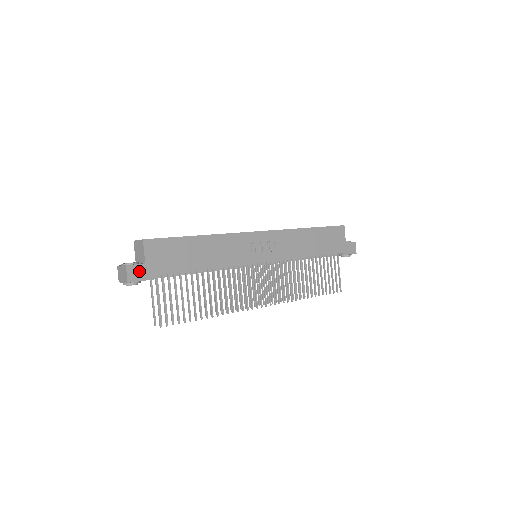
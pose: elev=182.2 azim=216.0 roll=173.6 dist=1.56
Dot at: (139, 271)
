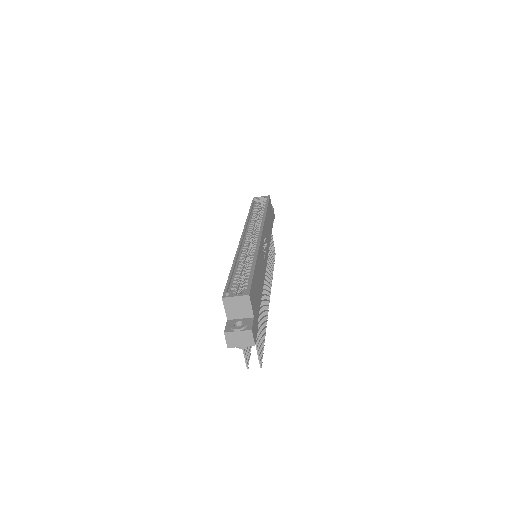
Dot at: (254, 328)
